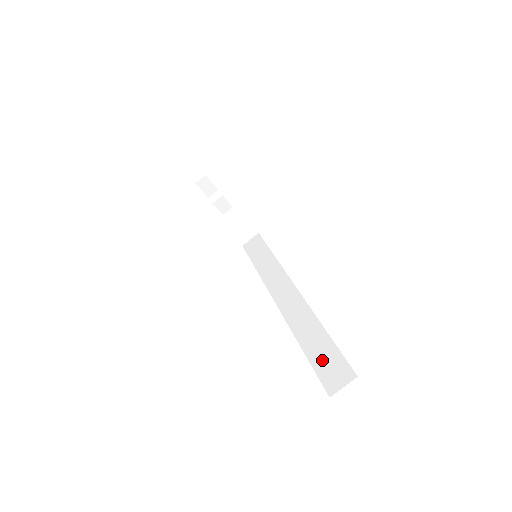
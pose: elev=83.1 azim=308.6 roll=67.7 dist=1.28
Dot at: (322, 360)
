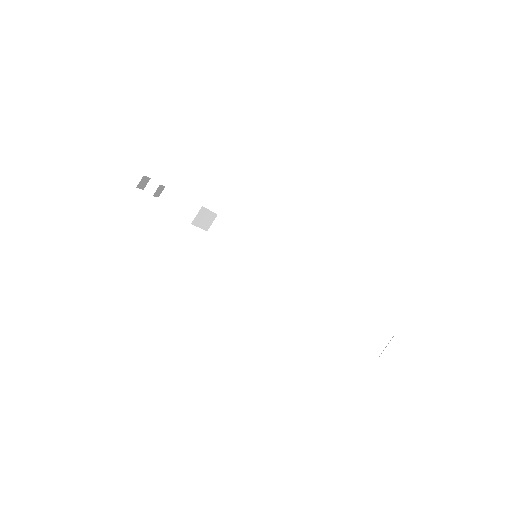
Dot at: (361, 329)
